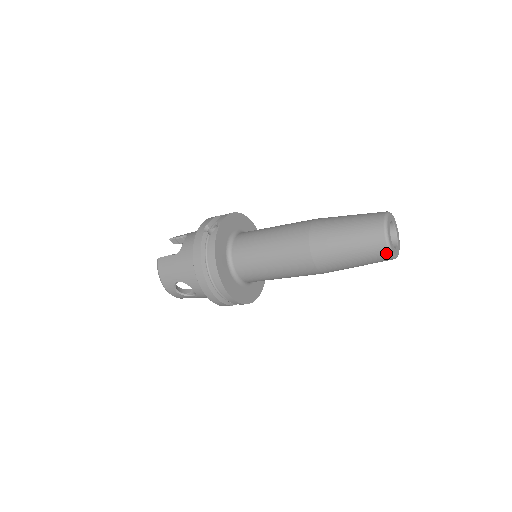
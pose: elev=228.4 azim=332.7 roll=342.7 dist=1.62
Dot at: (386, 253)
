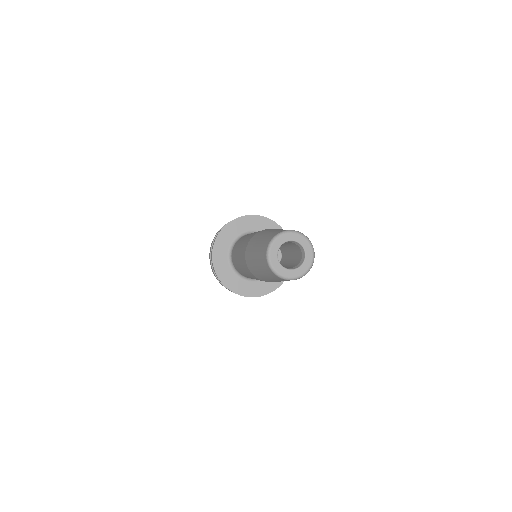
Dot at: (272, 272)
